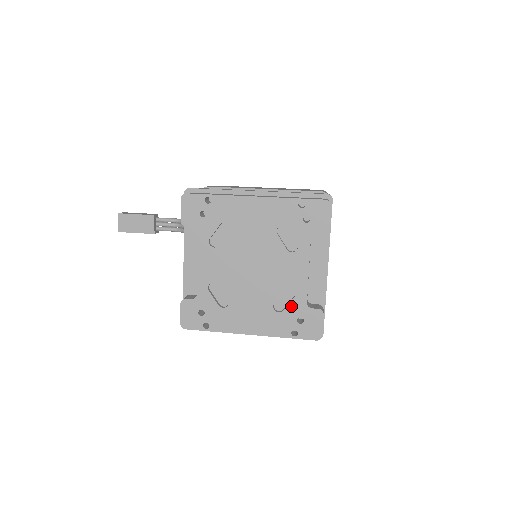
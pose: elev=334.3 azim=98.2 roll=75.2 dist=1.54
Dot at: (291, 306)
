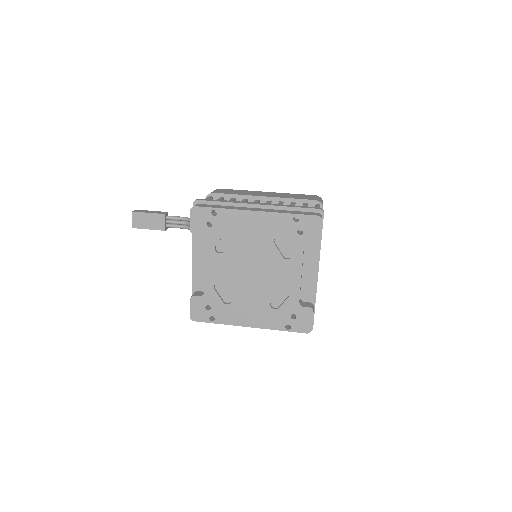
Dot at: (286, 304)
